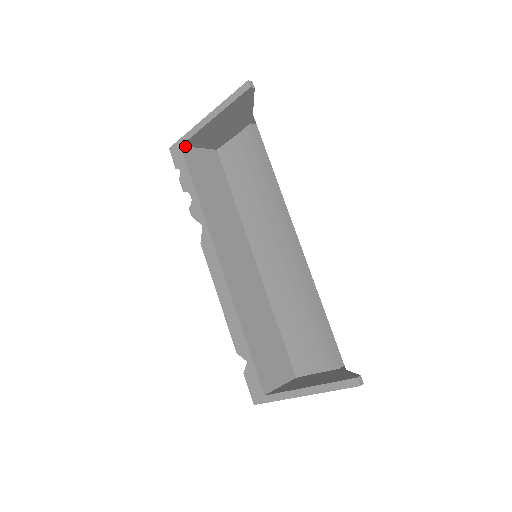
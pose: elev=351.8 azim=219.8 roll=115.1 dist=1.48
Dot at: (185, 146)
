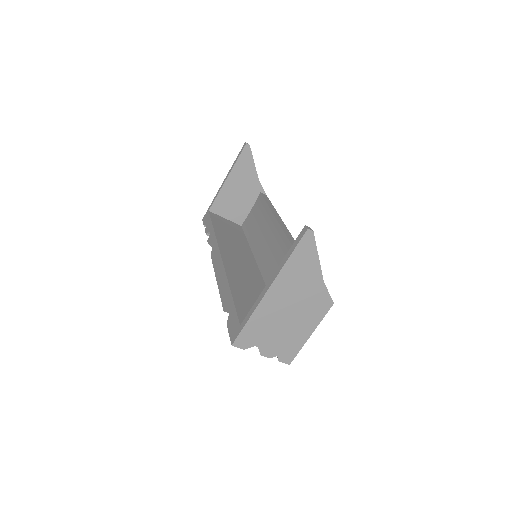
Dot at: (213, 213)
